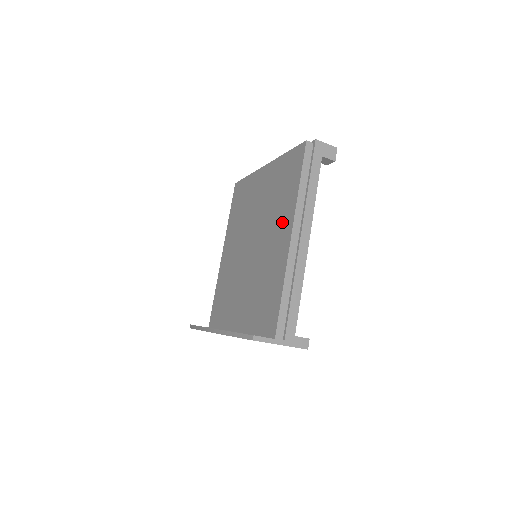
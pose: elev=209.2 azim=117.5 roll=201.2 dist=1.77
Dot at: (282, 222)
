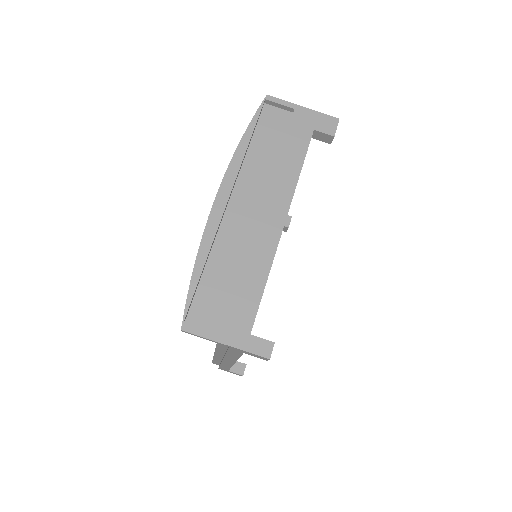
Dot at: occluded
